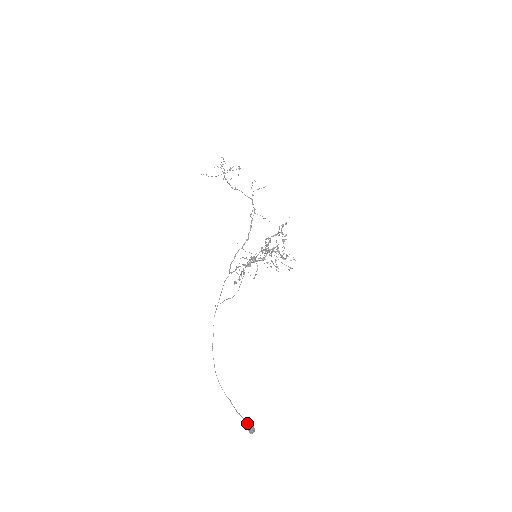
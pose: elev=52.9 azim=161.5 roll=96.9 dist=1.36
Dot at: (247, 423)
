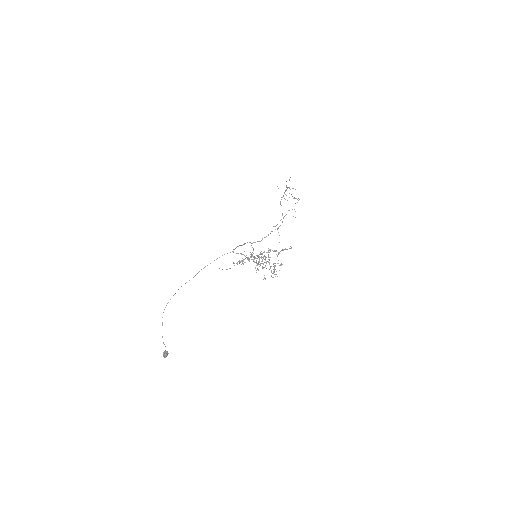
Dot at: occluded
